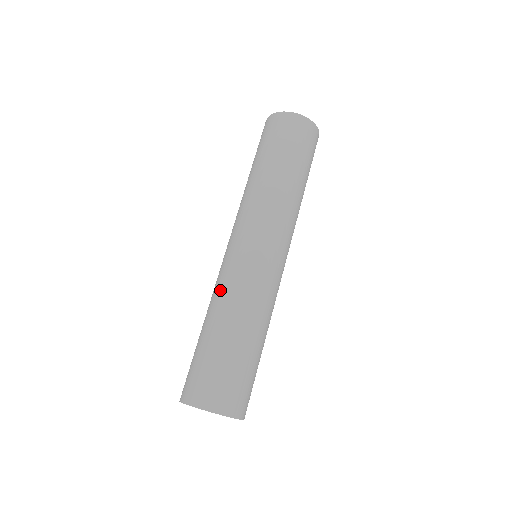
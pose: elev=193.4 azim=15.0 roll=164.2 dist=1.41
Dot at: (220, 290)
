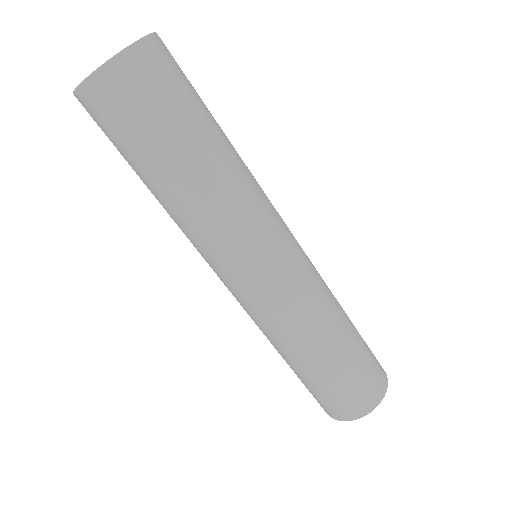
Dot at: (263, 332)
